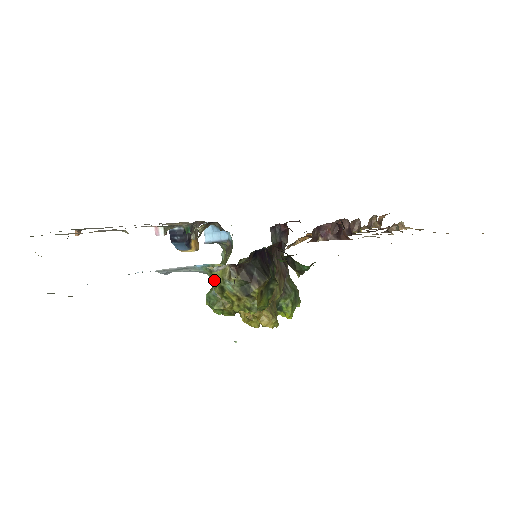
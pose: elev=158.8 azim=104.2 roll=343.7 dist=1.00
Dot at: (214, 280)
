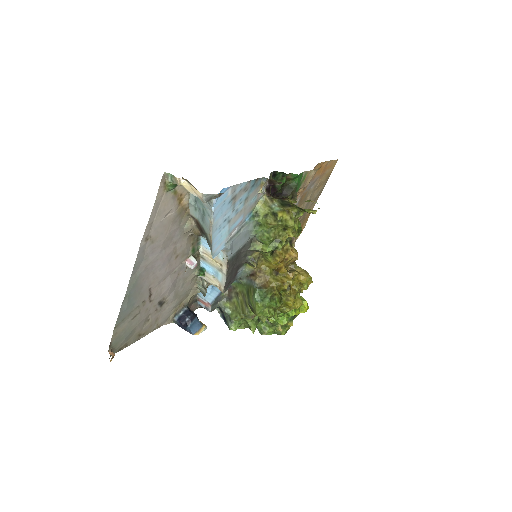
Dot at: (264, 216)
